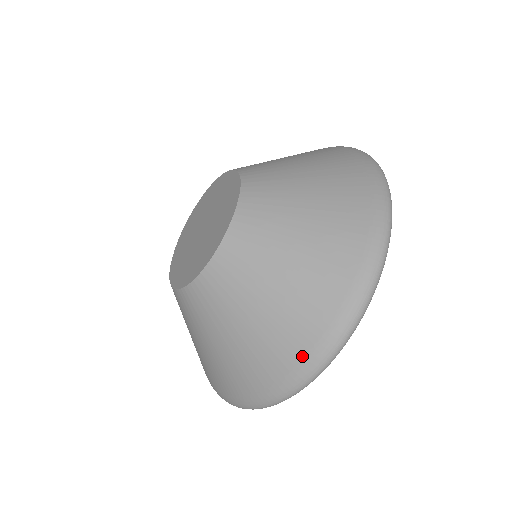
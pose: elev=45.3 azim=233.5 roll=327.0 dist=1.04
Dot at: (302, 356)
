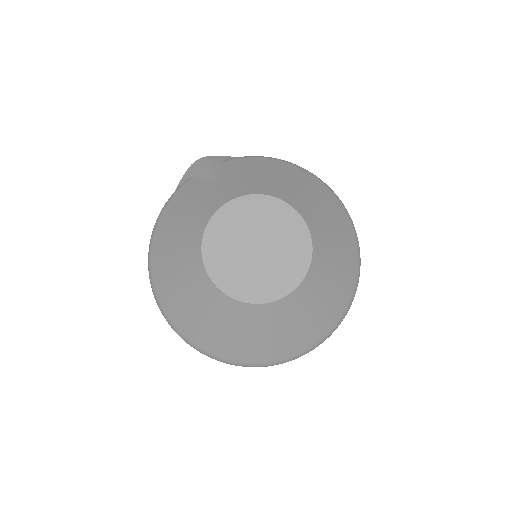
Dot at: (233, 360)
